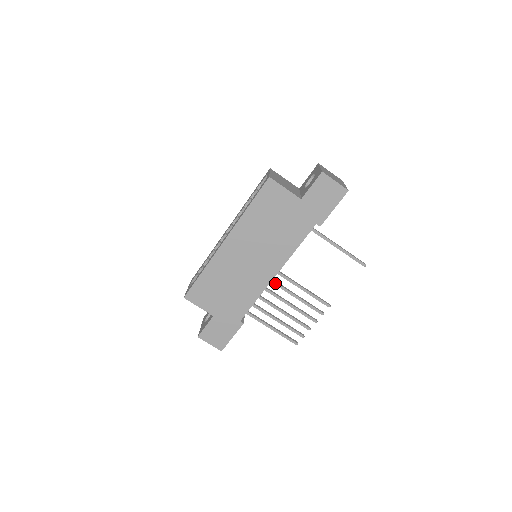
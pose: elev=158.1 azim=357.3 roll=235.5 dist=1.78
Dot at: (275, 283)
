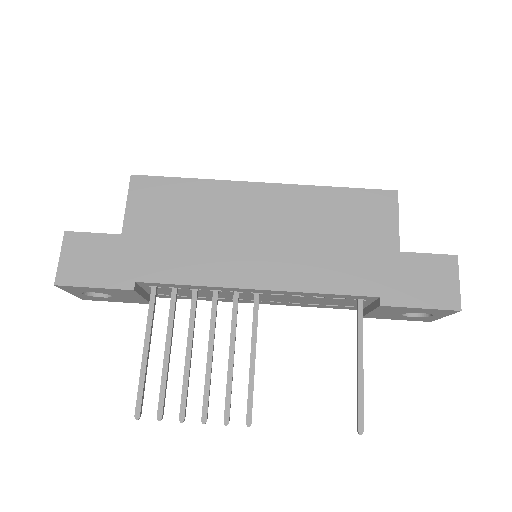
Dot at: (236, 303)
